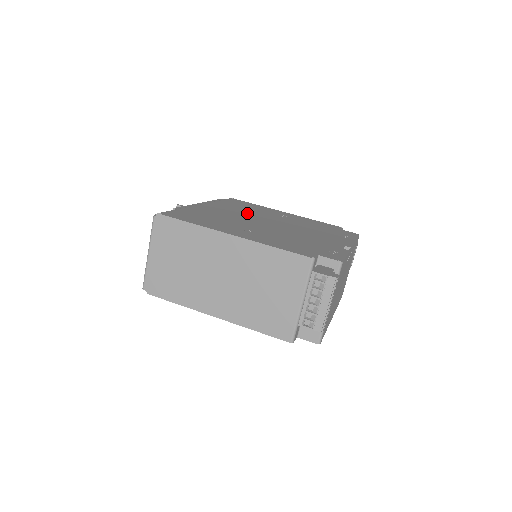
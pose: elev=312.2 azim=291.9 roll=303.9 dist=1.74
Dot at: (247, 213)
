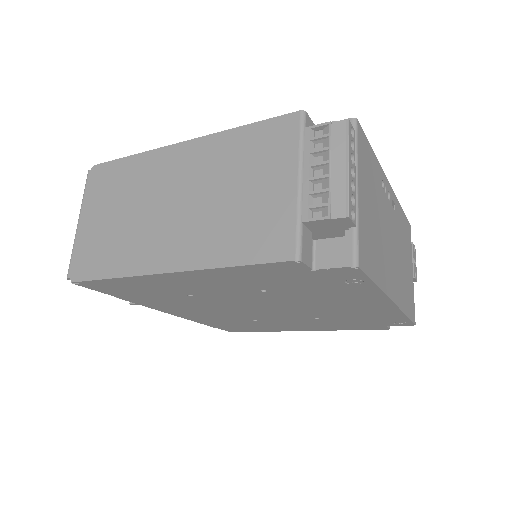
Dot at: occluded
